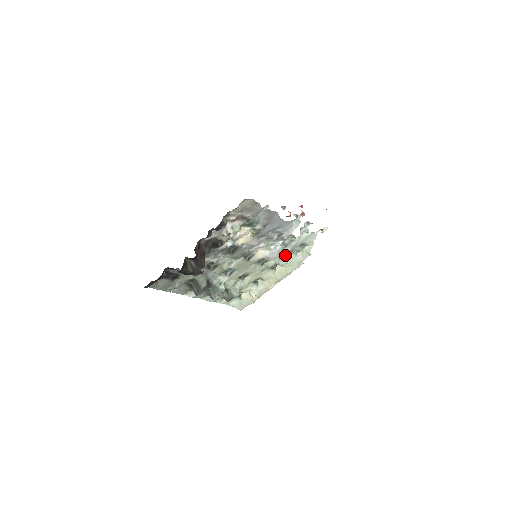
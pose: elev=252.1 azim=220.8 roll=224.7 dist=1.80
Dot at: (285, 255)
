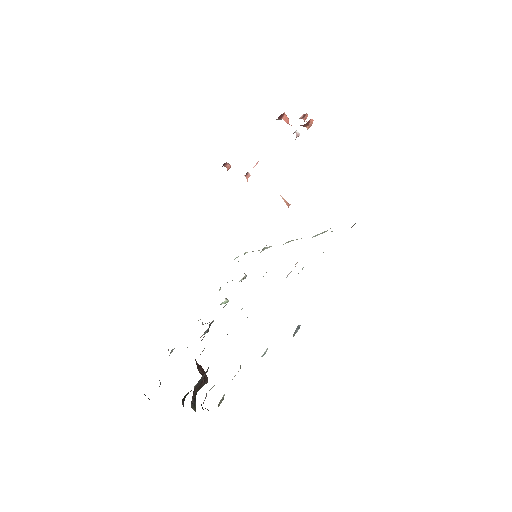
Dot at: occluded
